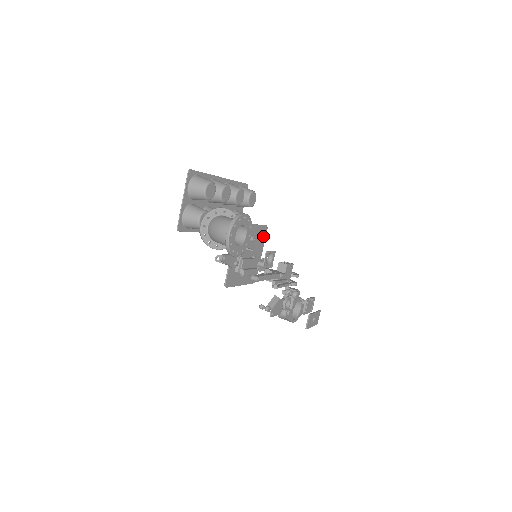
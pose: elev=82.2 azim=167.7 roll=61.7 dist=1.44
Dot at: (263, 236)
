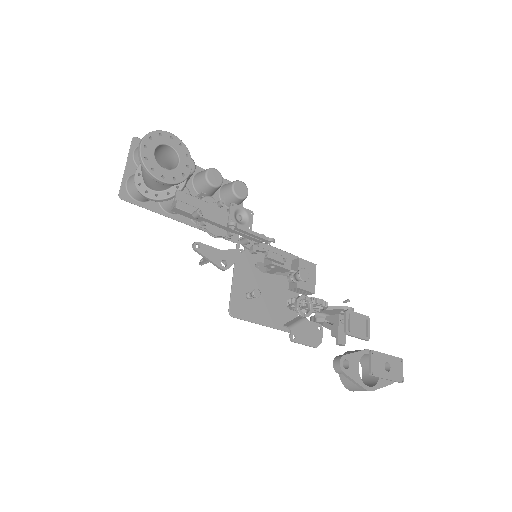
Dot at: occluded
